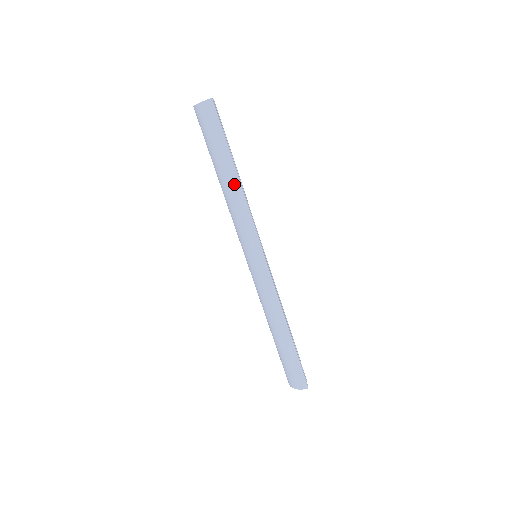
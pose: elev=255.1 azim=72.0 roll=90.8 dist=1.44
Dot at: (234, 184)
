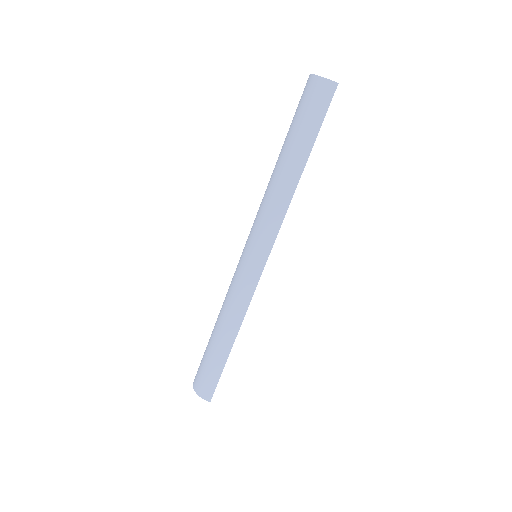
Dot at: (292, 179)
